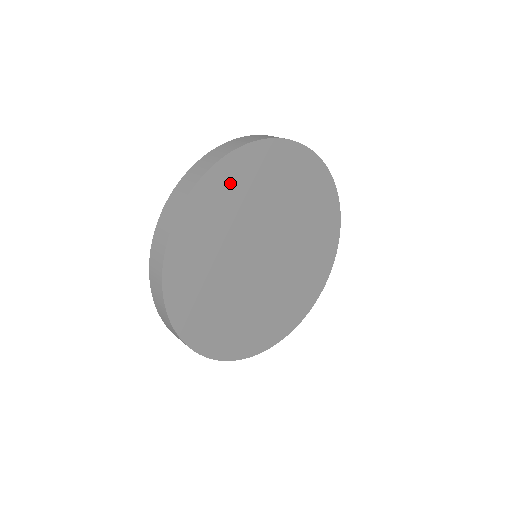
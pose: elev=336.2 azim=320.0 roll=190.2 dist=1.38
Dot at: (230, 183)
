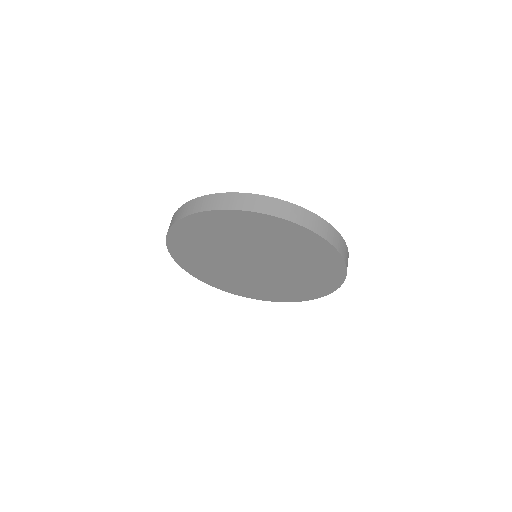
Dot at: (220, 223)
